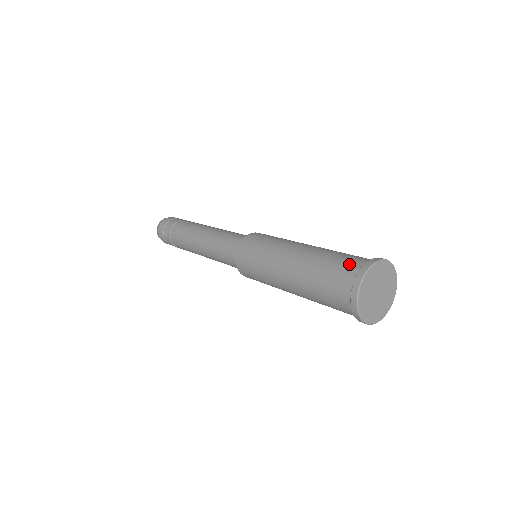
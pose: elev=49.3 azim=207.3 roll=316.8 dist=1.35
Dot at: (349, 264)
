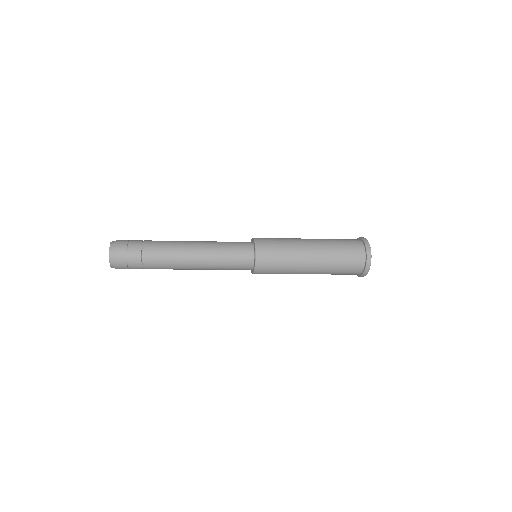
Dot at: (353, 242)
